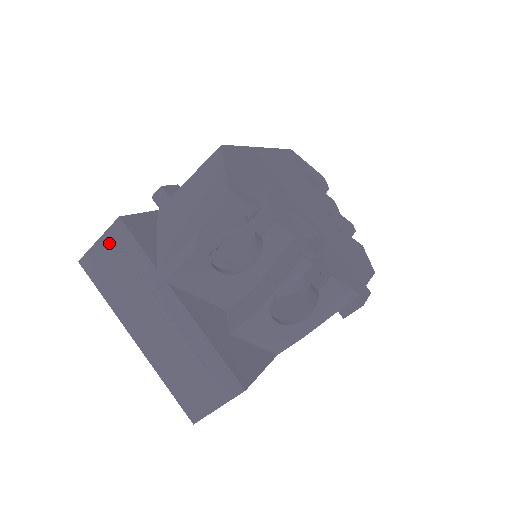
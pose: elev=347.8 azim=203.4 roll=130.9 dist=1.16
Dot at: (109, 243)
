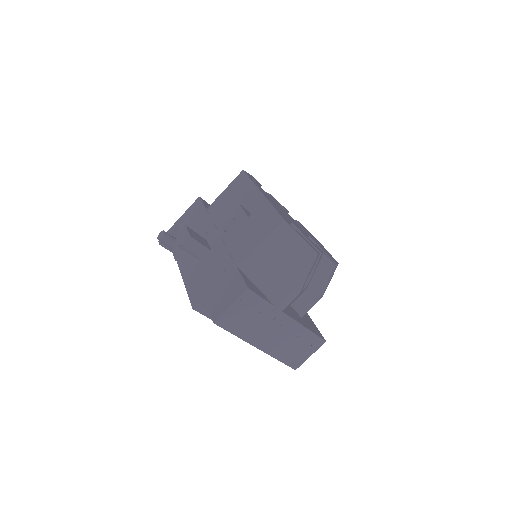
Dot at: (240, 305)
